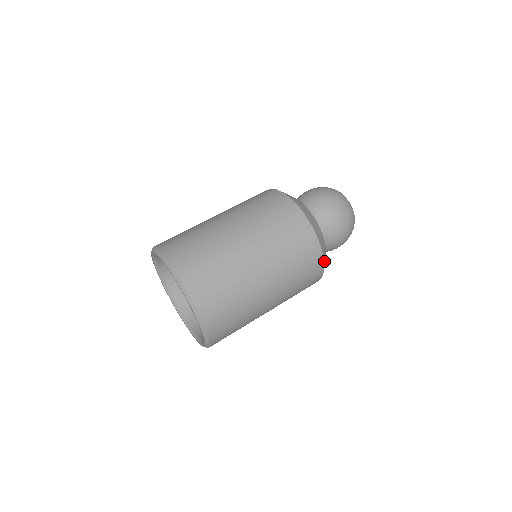
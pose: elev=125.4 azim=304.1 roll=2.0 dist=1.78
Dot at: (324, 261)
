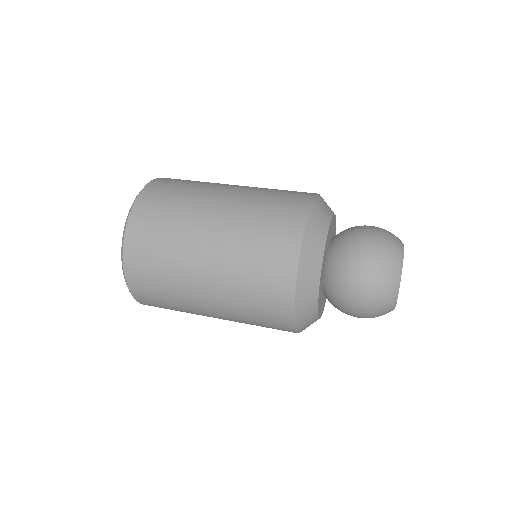
Dot at: (300, 295)
